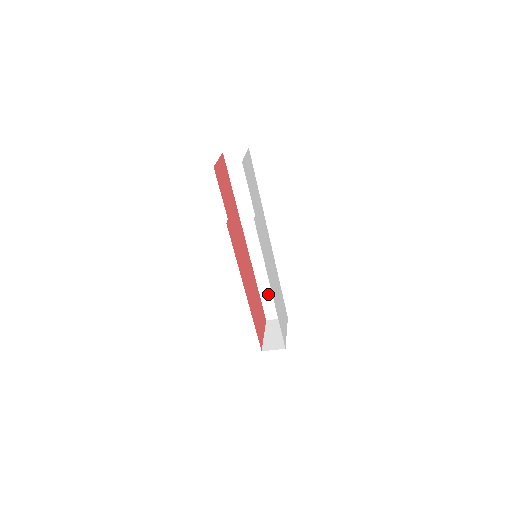
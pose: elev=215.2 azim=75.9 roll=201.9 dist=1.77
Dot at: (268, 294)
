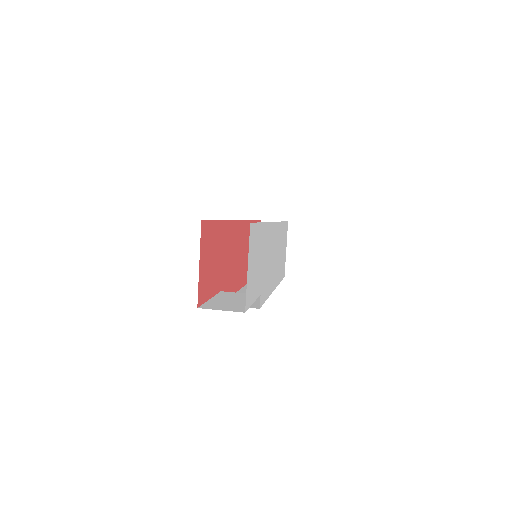
Dot at: occluded
